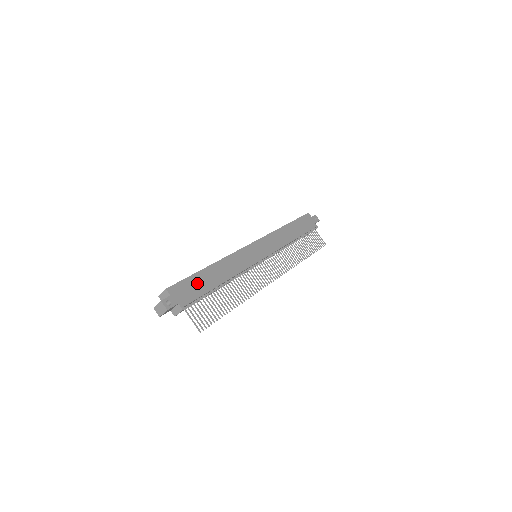
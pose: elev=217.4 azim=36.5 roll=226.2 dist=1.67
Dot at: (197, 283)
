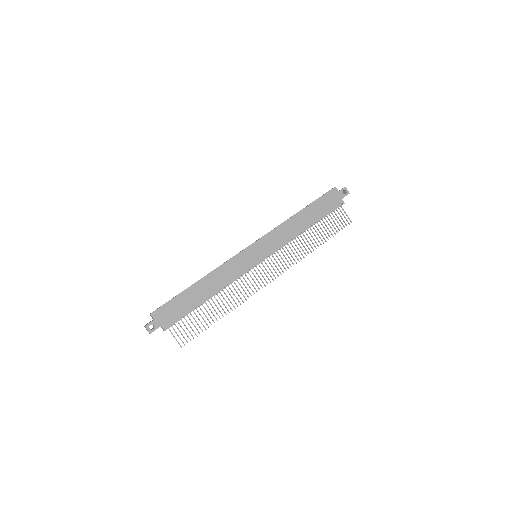
Dot at: (182, 302)
